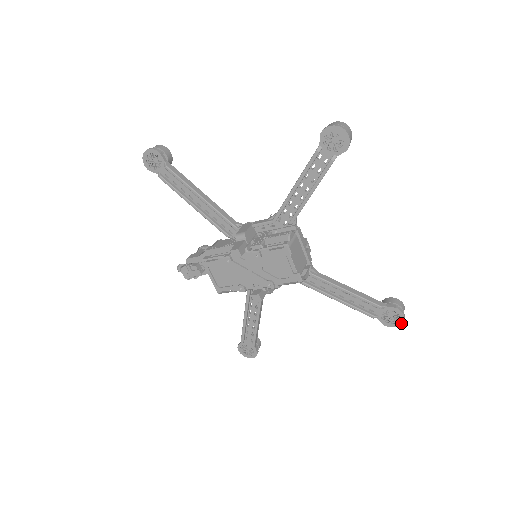
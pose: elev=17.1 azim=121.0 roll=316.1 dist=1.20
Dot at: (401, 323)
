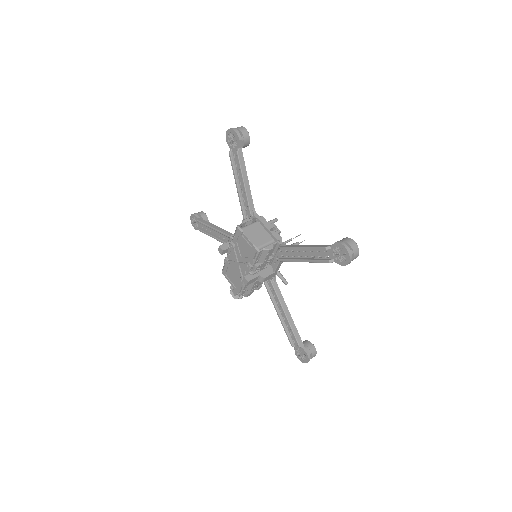
Dot at: (348, 256)
